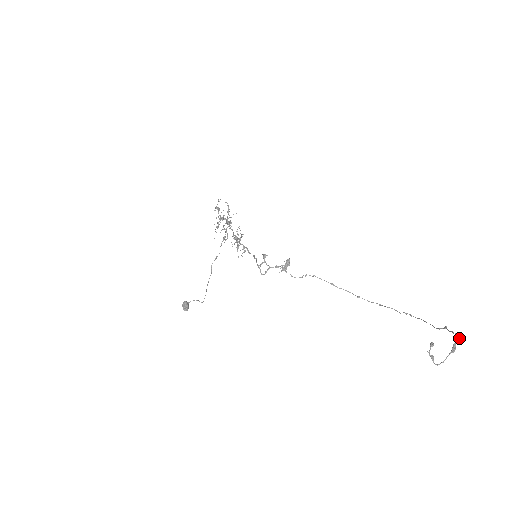
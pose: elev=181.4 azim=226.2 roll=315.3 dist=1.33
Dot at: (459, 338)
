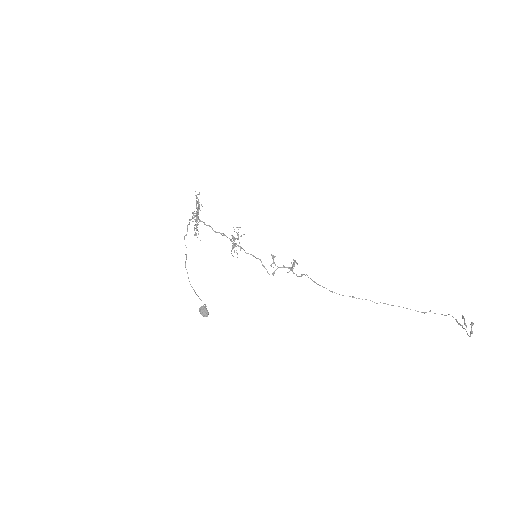
Dot at: (464, 318)
